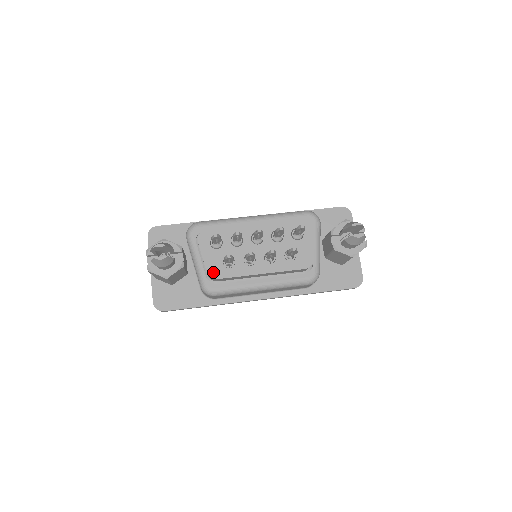
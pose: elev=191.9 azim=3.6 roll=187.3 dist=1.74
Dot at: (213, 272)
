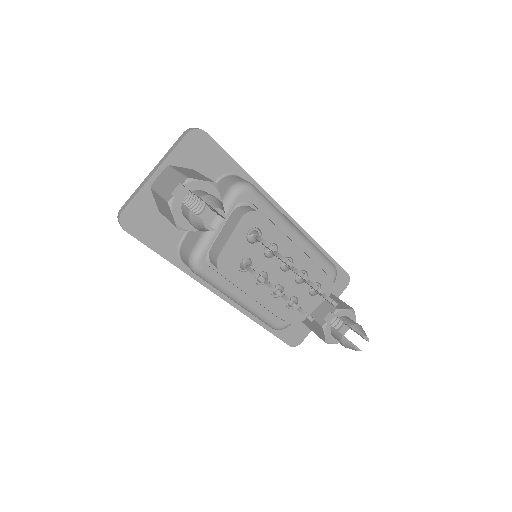
Dot at: (223, 261)
